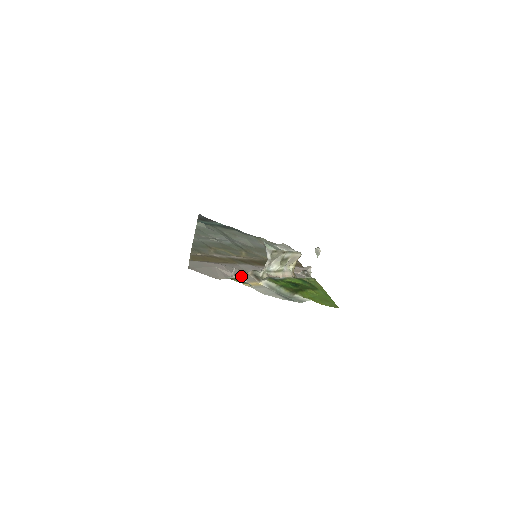
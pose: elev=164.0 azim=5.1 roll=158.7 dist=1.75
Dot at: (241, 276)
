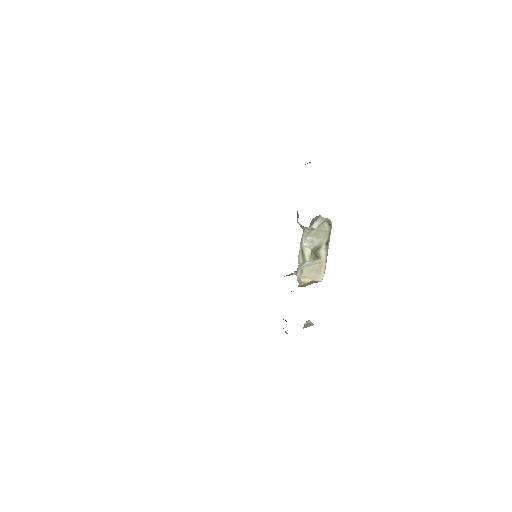
Dot at: occluded
